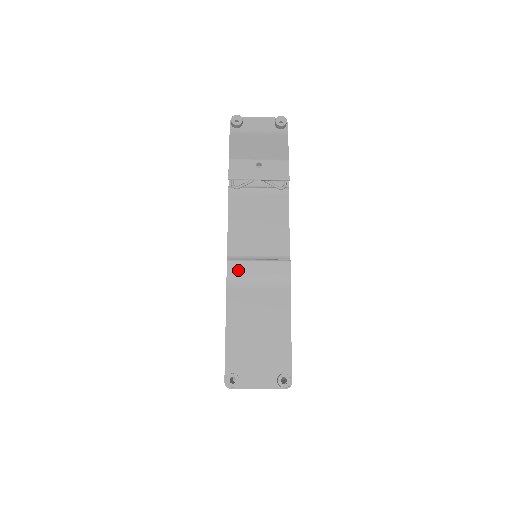
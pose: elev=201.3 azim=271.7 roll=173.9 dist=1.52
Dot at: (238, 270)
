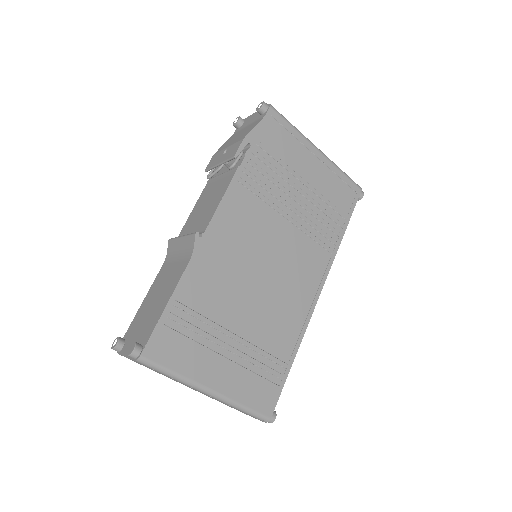
Dot at: (172, 248)
